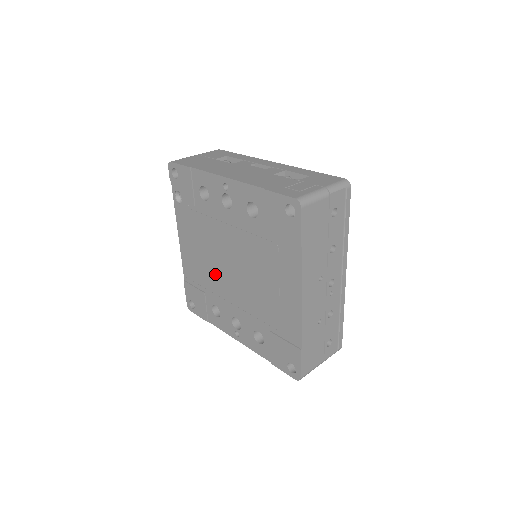
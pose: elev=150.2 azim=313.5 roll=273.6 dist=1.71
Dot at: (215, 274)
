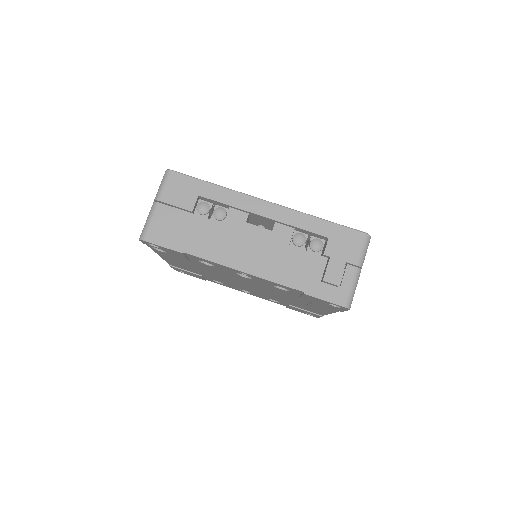
Dot at: (219, 278)
